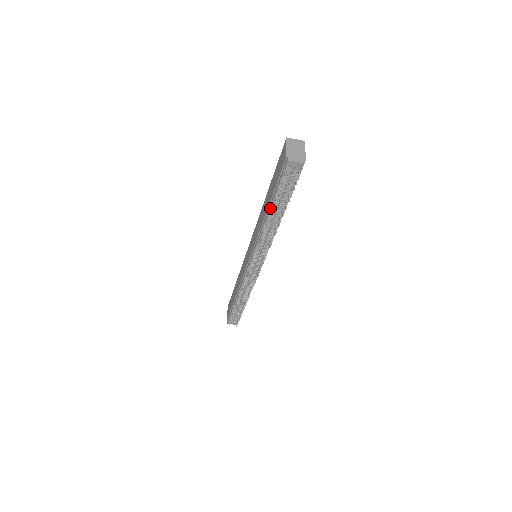
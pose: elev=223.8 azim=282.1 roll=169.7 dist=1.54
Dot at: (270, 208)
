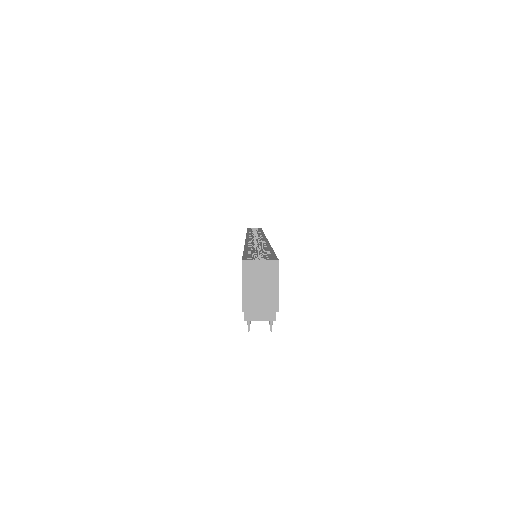
Dot at: occluded
